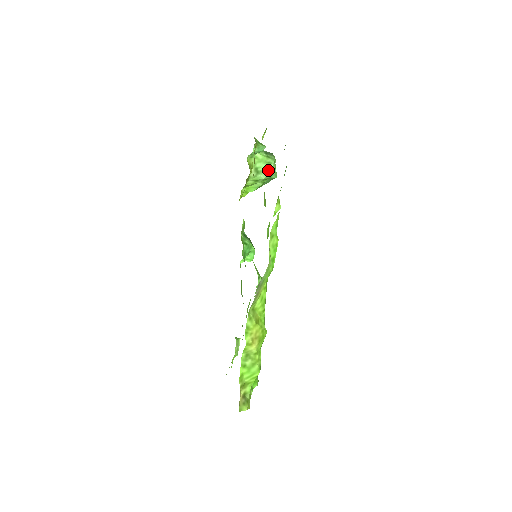
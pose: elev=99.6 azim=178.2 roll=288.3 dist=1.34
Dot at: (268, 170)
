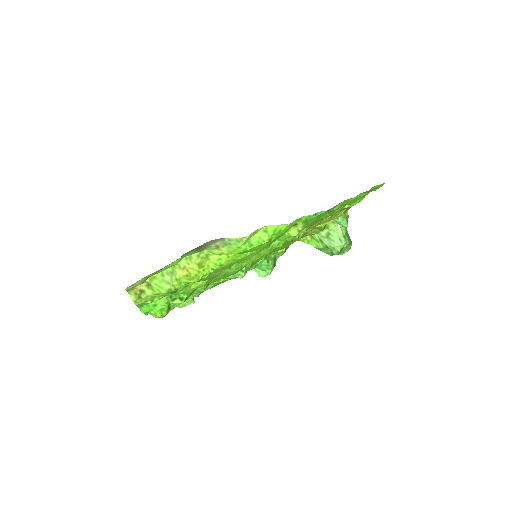
Dot at: (335, 243)
